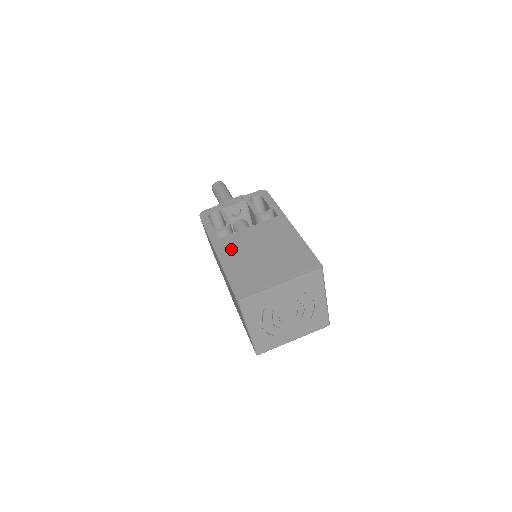
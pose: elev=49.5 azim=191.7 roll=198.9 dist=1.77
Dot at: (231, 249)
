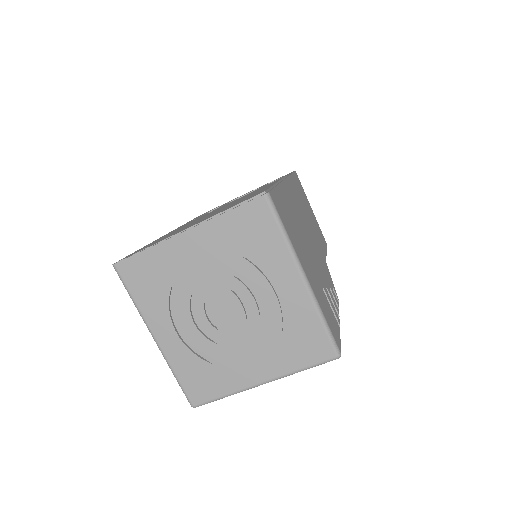
Dot at: occluded
